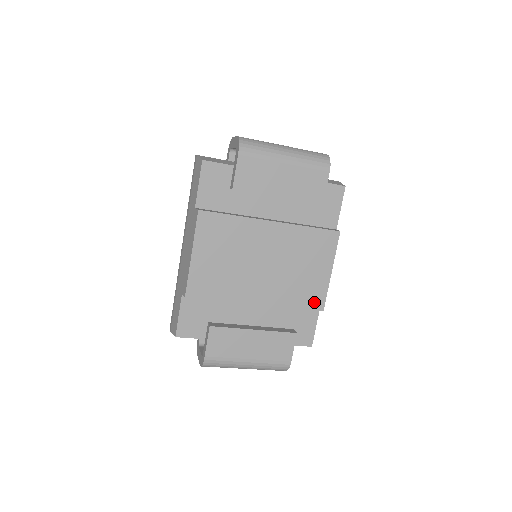
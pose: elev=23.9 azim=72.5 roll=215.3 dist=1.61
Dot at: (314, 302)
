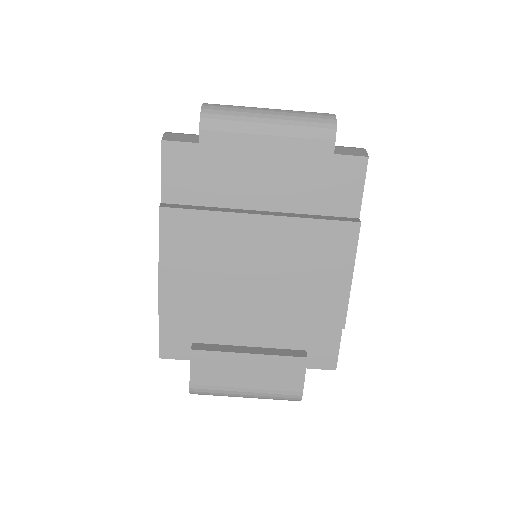
Dot at: (330, 317)
